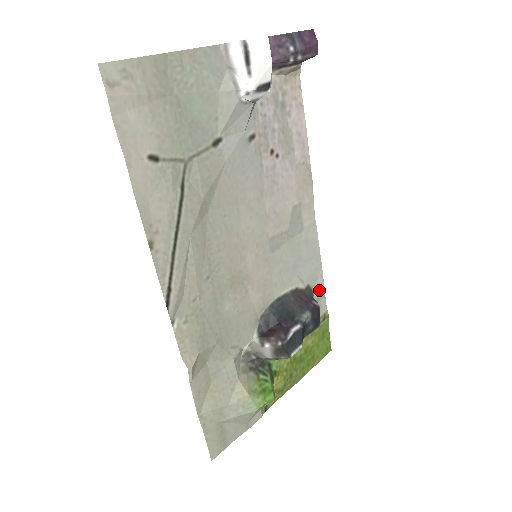
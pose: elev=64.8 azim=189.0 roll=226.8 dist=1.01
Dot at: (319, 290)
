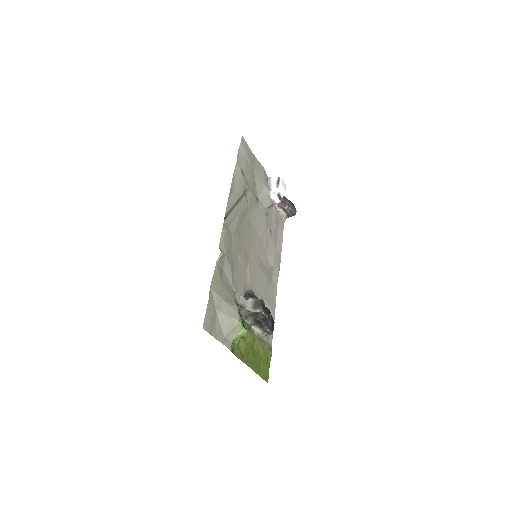
Dot at: occluded
